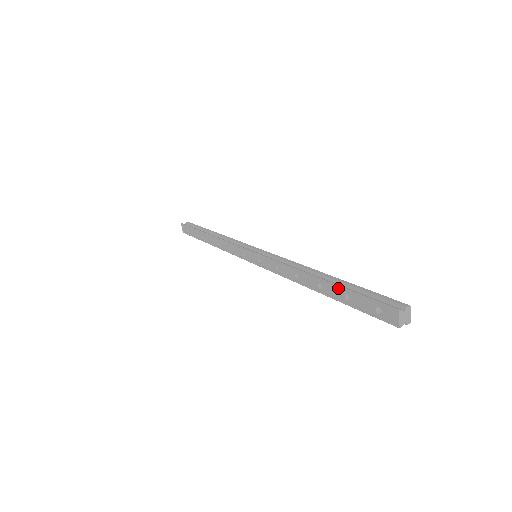
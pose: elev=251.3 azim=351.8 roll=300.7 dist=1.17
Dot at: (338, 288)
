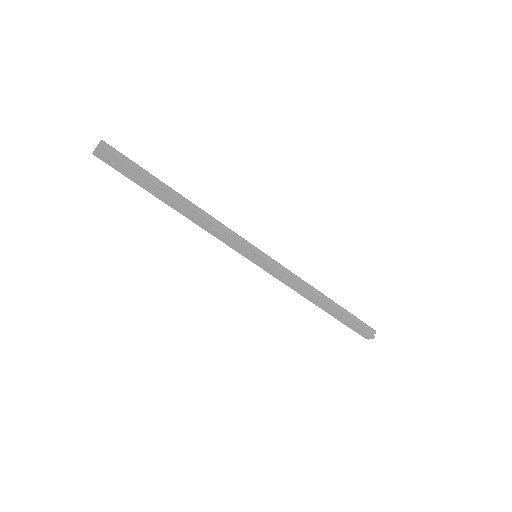
Dot at: (342, 316)
